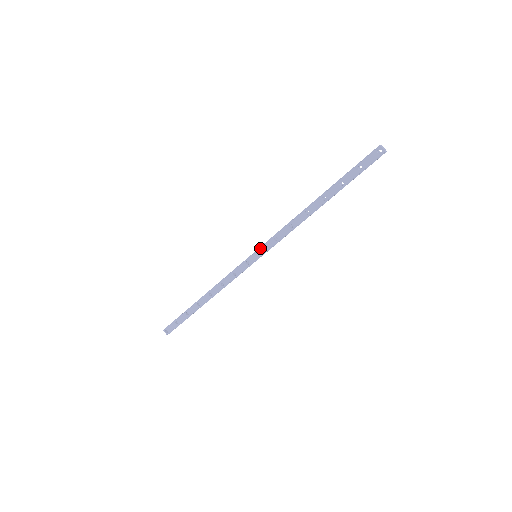
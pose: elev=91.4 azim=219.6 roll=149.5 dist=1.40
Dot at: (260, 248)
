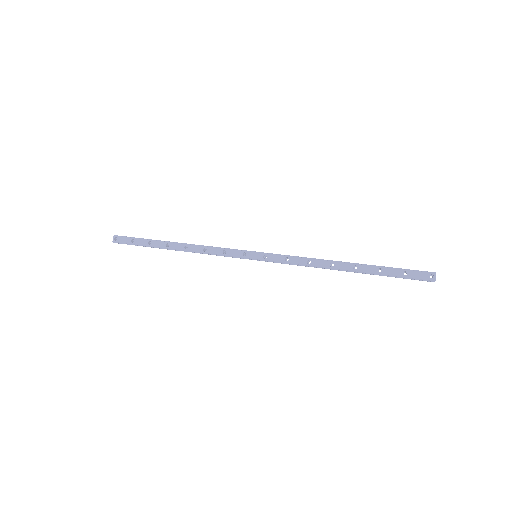
Dot at: (267, 253)
